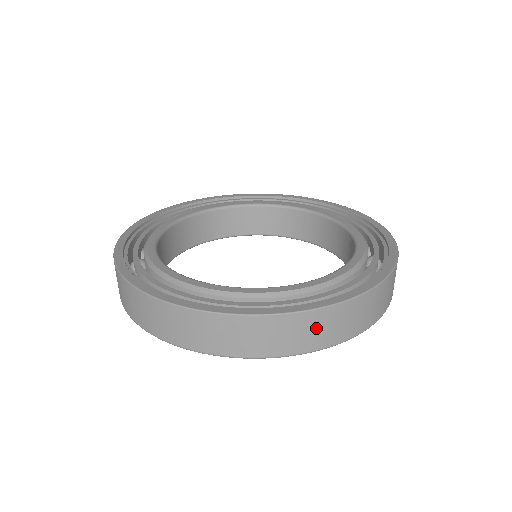
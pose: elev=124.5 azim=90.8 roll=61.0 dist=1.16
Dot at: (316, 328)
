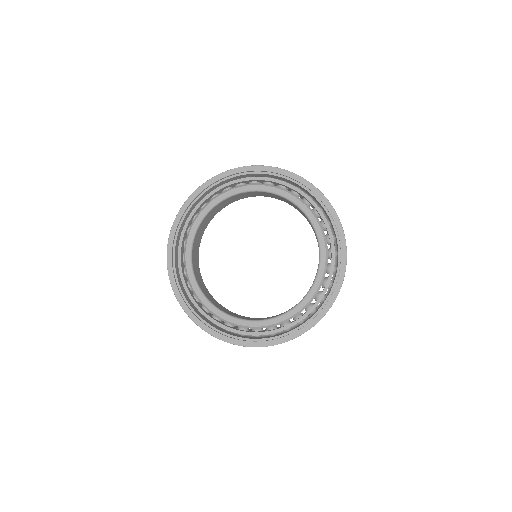
Dot at: occluded
